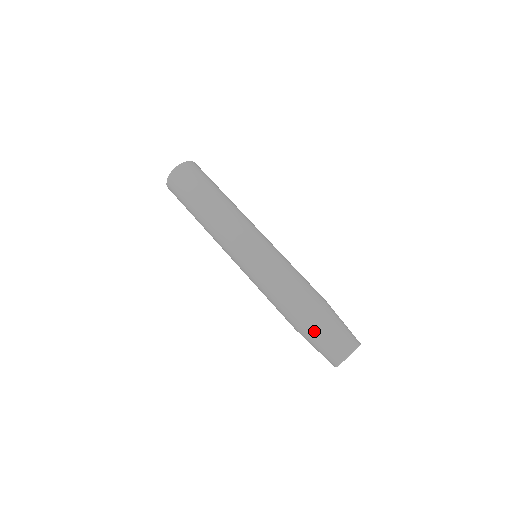
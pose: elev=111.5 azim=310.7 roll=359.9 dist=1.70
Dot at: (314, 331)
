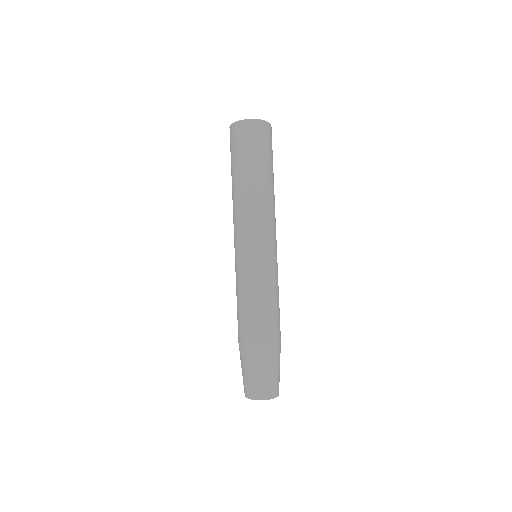
Dot at: (248, 360)
